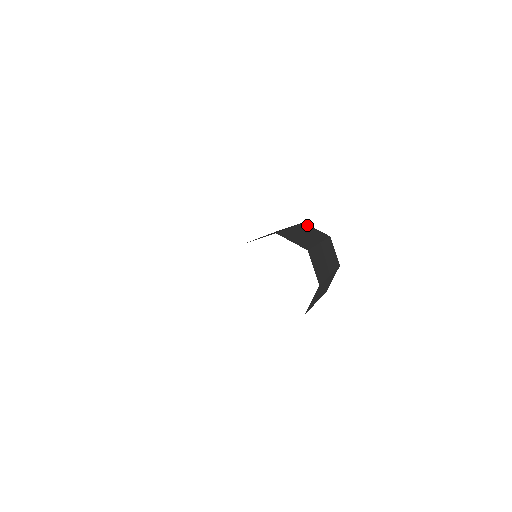
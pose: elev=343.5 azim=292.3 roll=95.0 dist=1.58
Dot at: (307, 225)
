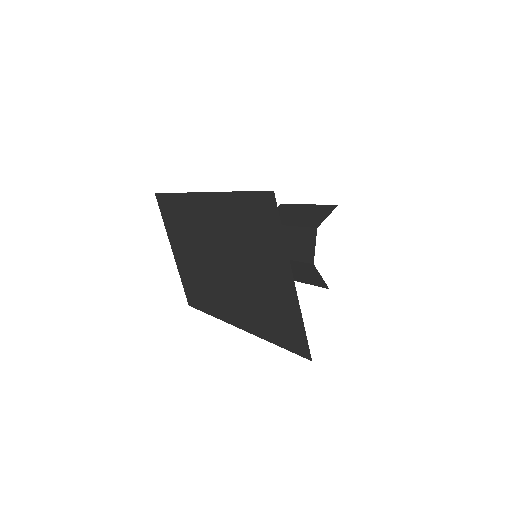
Dot at: occluded
